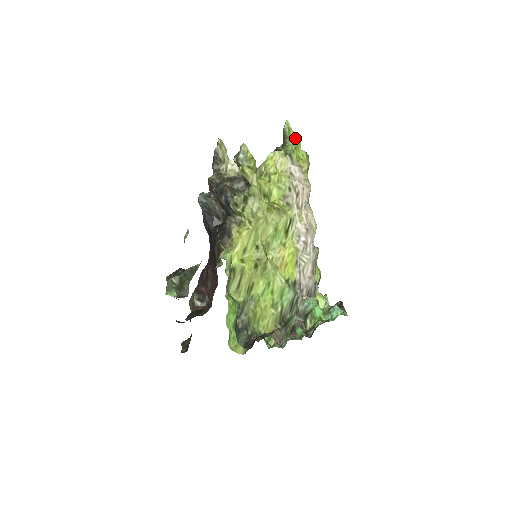
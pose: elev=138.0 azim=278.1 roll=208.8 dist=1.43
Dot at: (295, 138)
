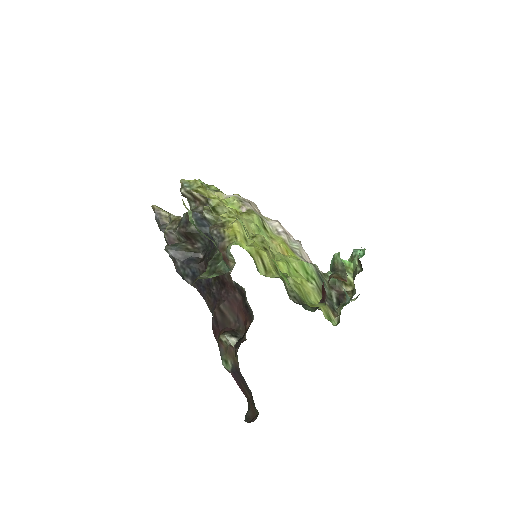
Dot at: (214, 186)
